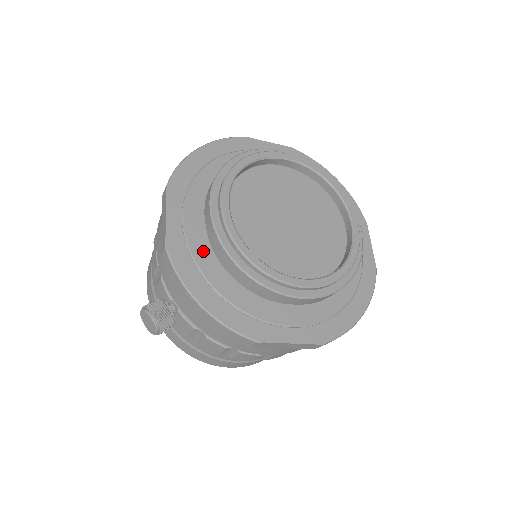
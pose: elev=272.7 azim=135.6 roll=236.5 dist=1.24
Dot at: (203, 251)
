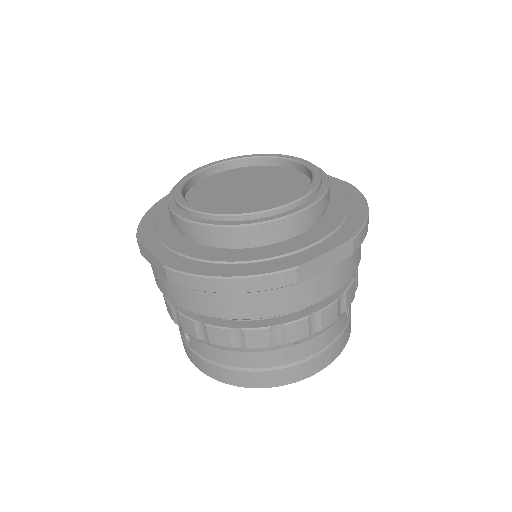
Dot at: occluded
